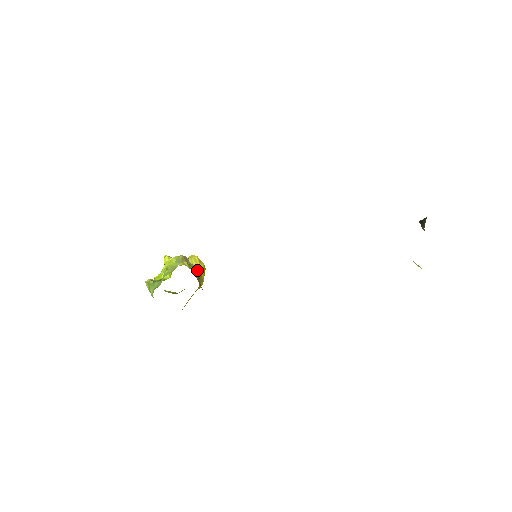
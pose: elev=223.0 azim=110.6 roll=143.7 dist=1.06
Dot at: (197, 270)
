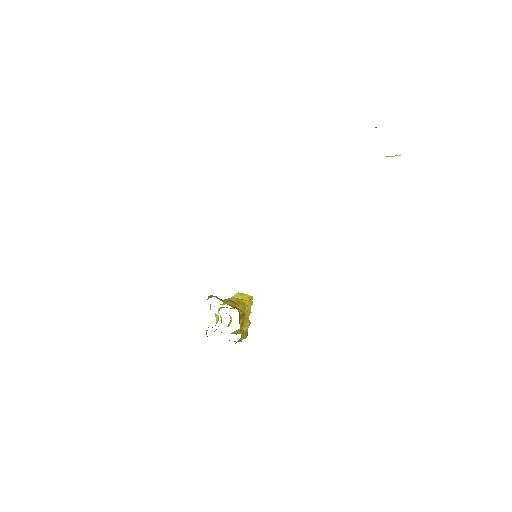
Dot at: (233, 300)
